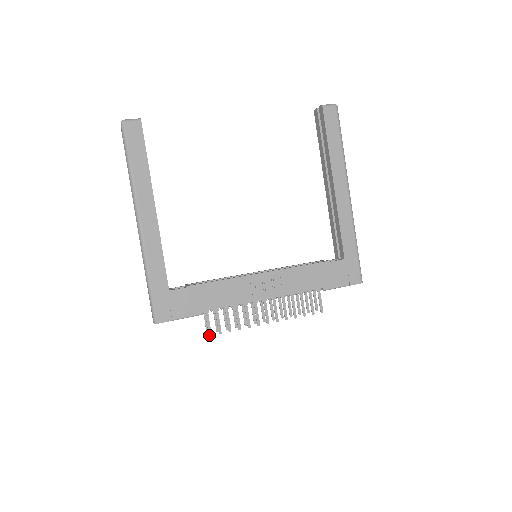
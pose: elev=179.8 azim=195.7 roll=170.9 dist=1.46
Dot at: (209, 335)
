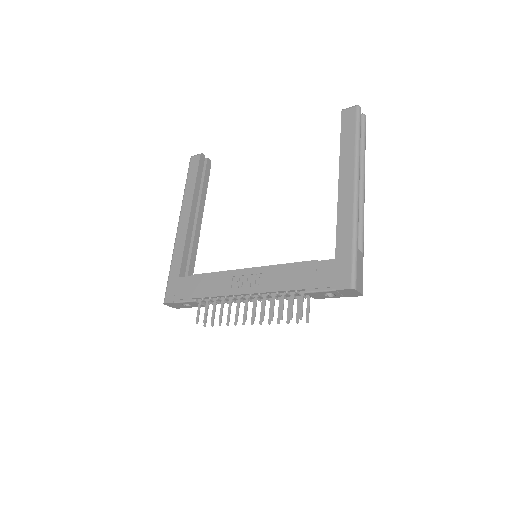
Dot at: (196, 322)
